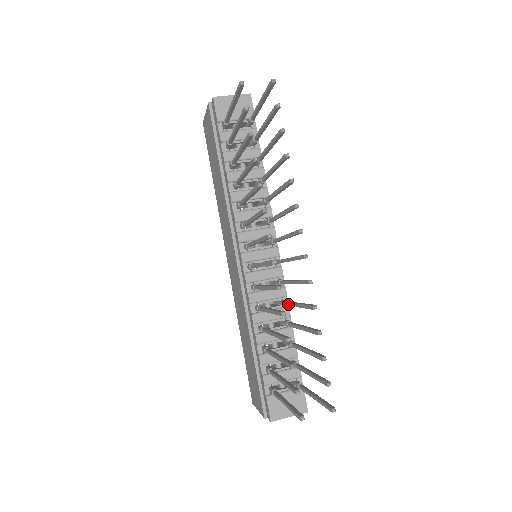
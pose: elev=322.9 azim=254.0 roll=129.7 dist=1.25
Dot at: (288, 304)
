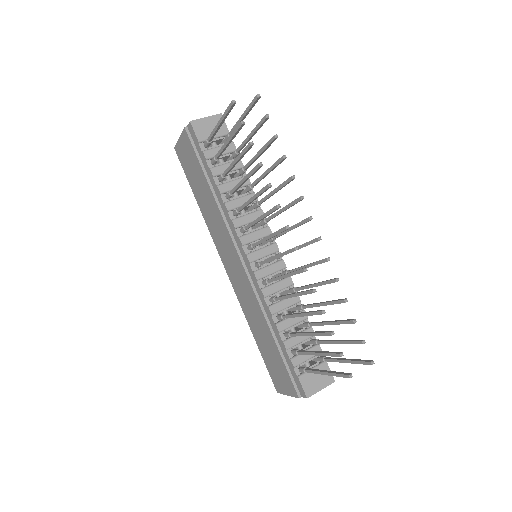
Dot at: (301, 289)
